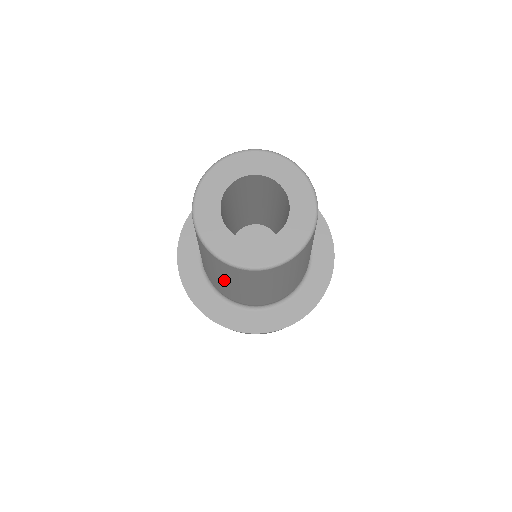
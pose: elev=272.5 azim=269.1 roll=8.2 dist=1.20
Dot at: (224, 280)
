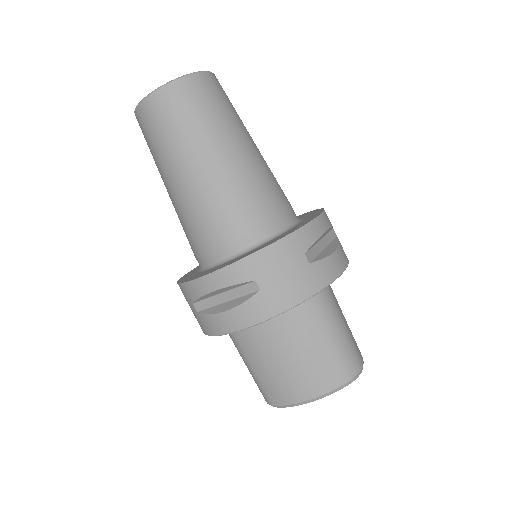
Dot at: (184, 159)
